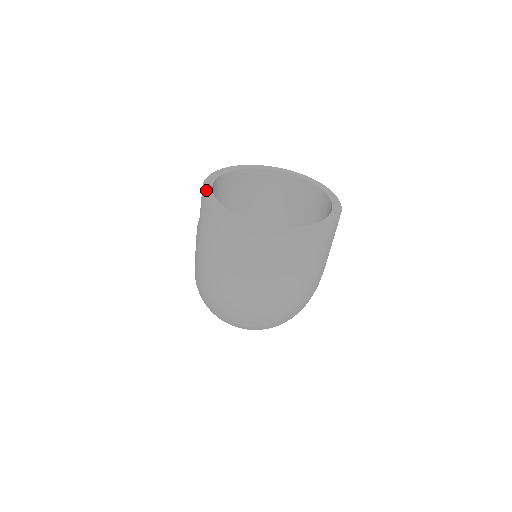
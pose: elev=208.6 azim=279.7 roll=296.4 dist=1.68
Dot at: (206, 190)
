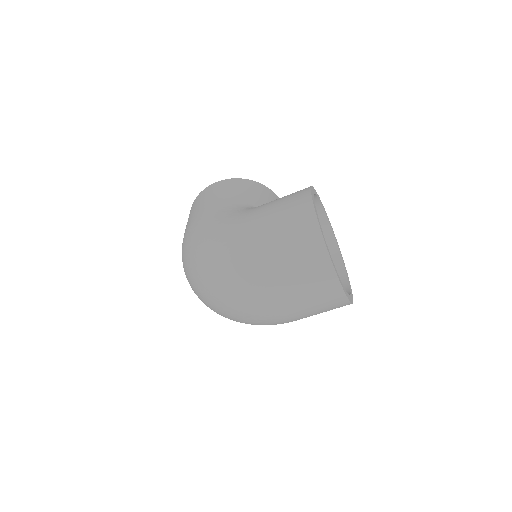
Dot at: (313, 200)
